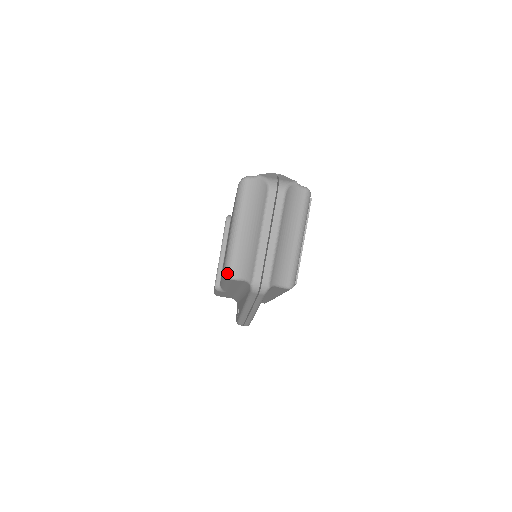
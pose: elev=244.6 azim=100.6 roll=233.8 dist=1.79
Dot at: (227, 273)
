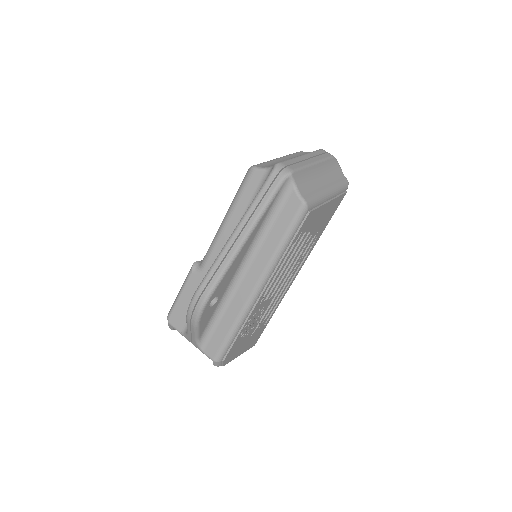
Dot at: (253, 165)
